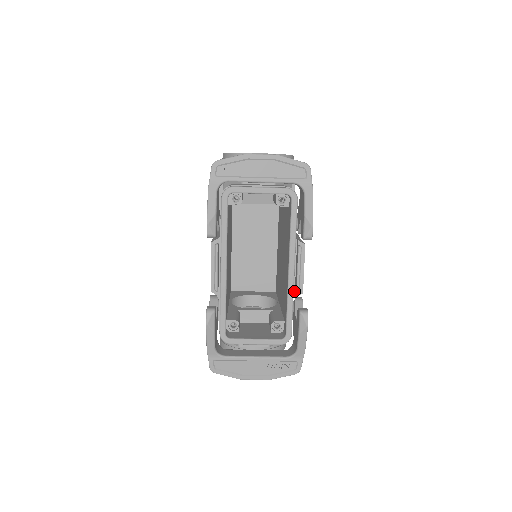
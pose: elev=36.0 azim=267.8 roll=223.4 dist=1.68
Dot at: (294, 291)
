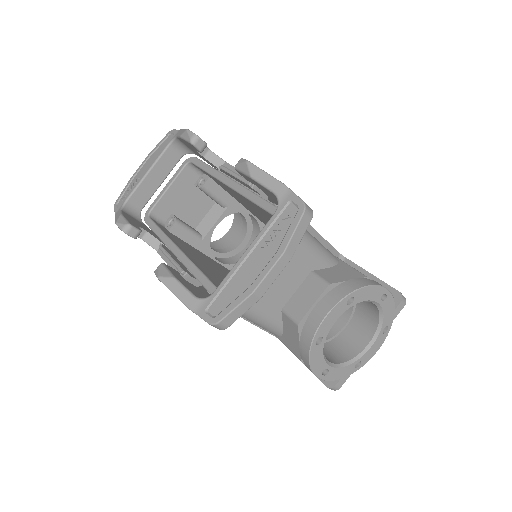
Dot at: (257, 194)
